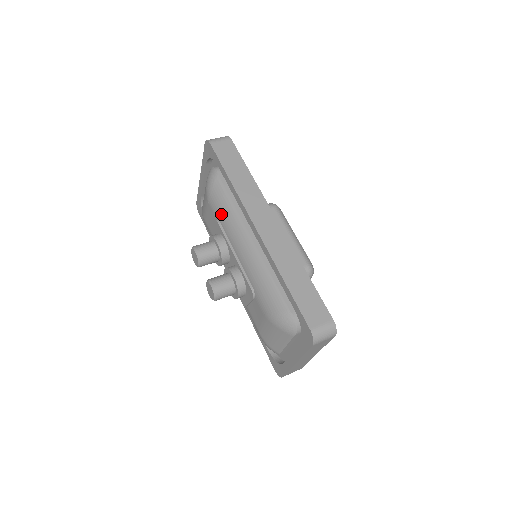
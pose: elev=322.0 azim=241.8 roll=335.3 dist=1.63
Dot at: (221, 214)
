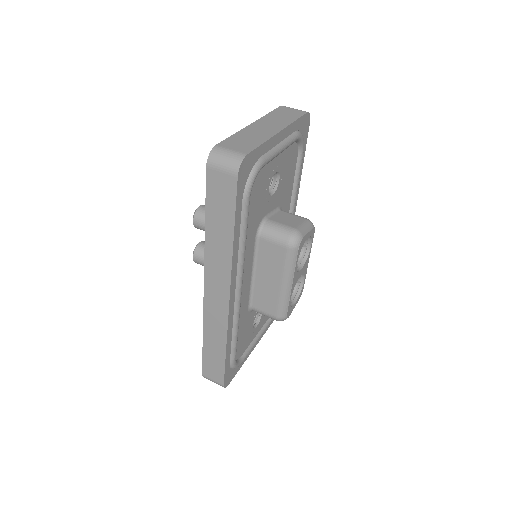
Dot at: occluded
